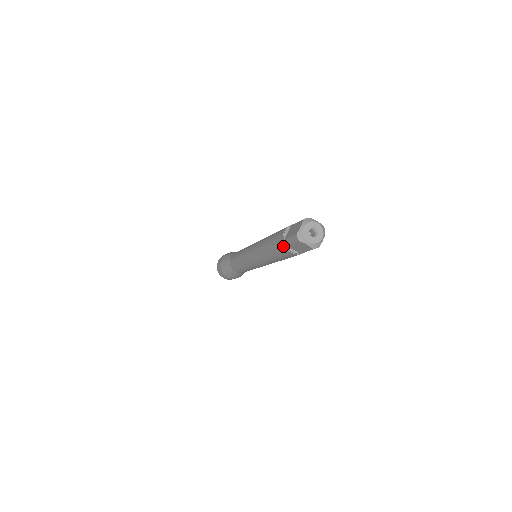
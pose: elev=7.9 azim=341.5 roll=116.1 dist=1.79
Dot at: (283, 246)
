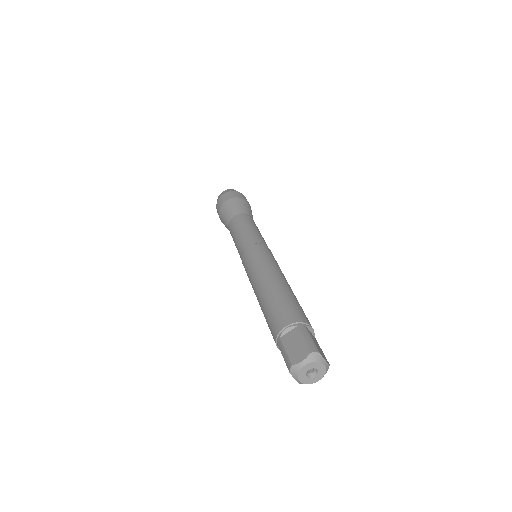
Dot at: occluded
